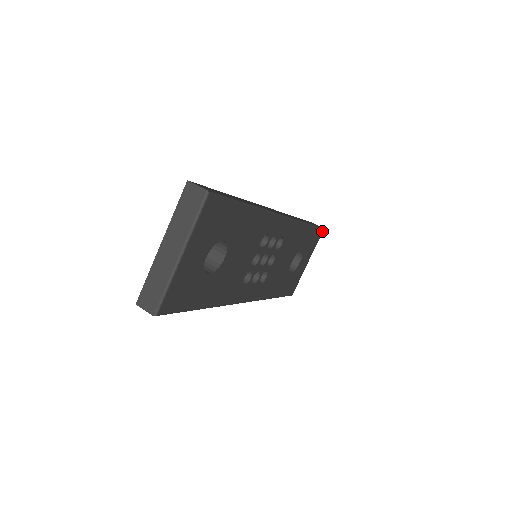
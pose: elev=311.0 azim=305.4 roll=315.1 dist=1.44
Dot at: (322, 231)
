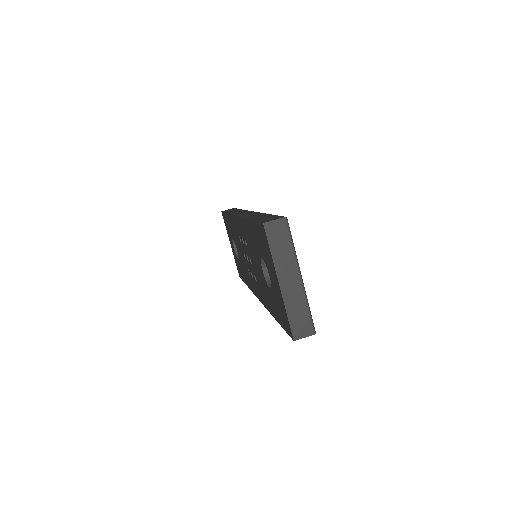
Dot at: occluded
